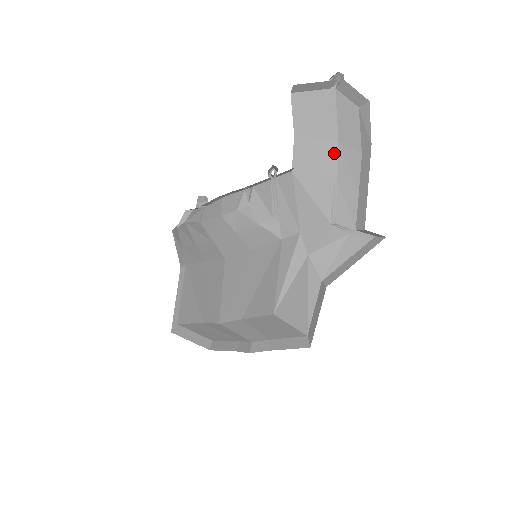
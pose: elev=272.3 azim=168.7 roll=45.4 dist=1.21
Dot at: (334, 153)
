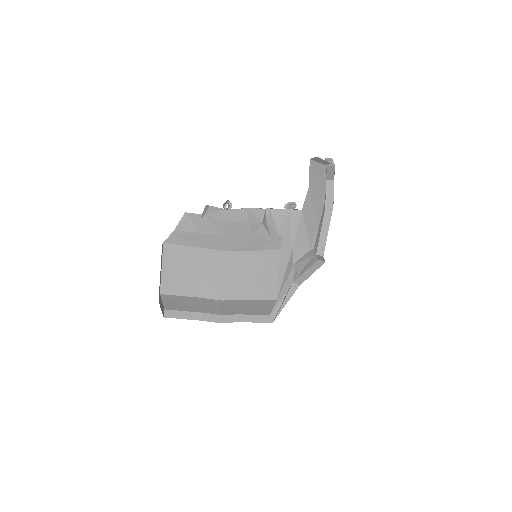
Dot at: (322, 207)
